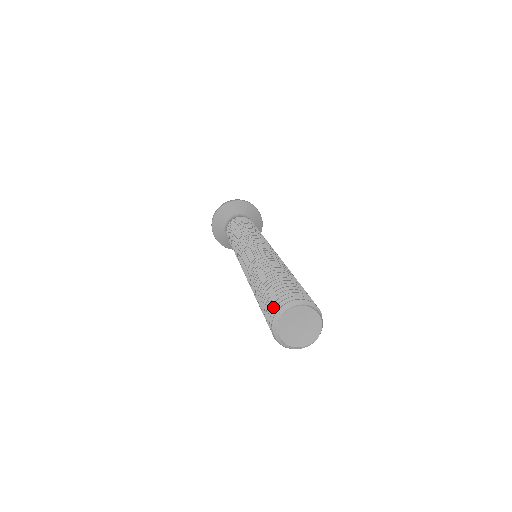
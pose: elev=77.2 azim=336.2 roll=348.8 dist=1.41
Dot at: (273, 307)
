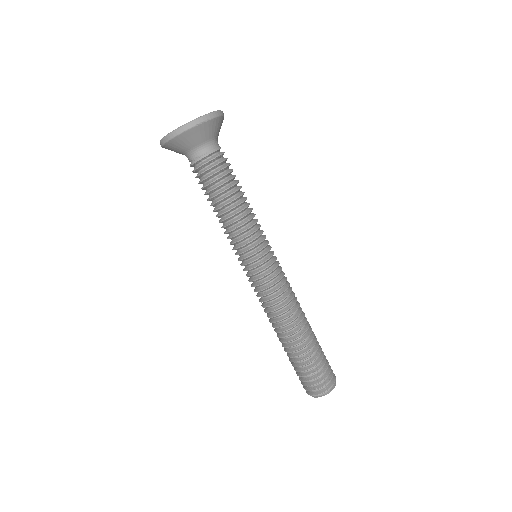
Dot at: (311, 386)
